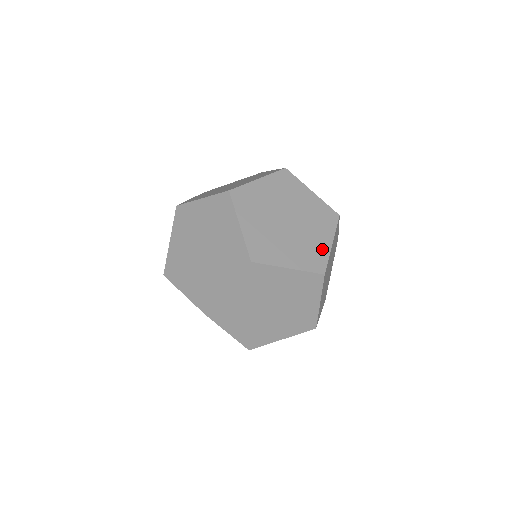
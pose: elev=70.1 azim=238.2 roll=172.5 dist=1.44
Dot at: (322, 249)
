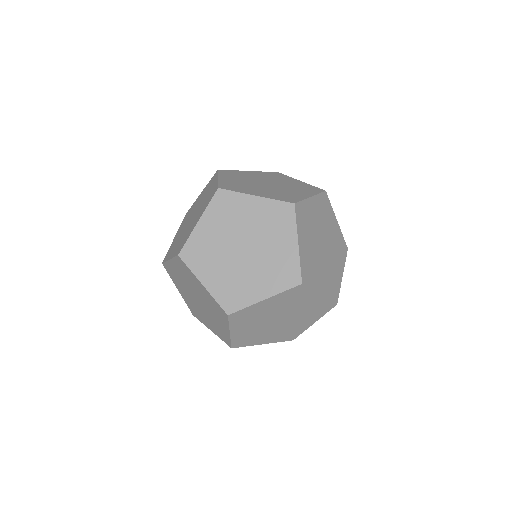
Dot at: (289, 257)
